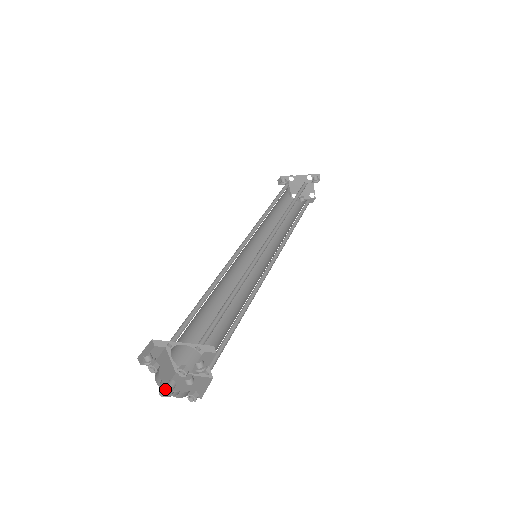
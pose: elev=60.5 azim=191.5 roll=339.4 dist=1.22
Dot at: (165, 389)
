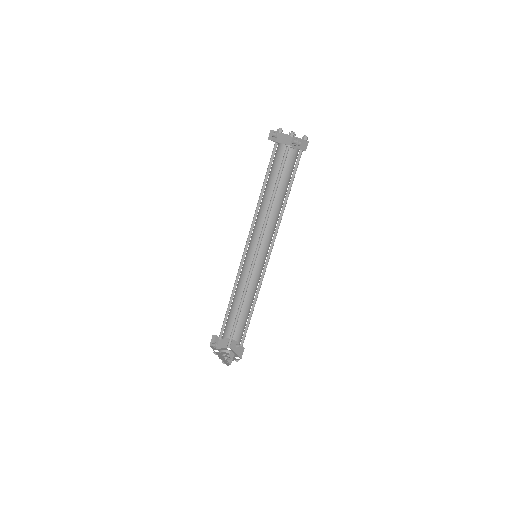
Dot at: occluded
